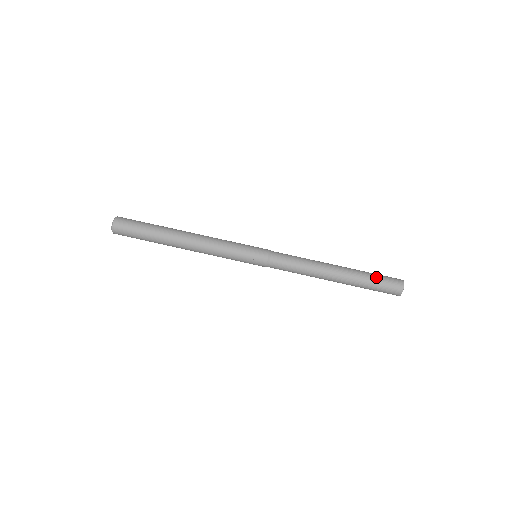
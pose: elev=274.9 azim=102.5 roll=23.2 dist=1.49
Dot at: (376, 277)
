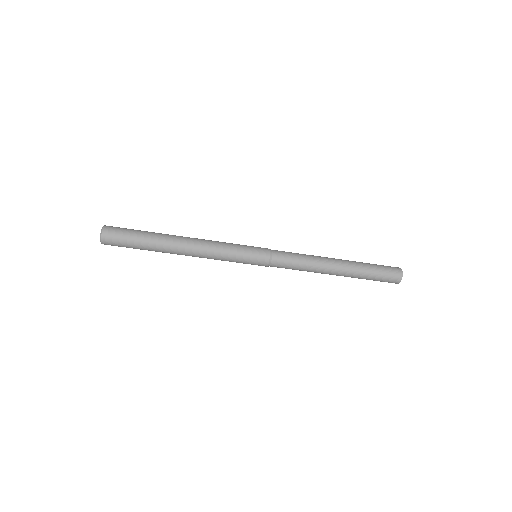
Dot at: (373, 280)
